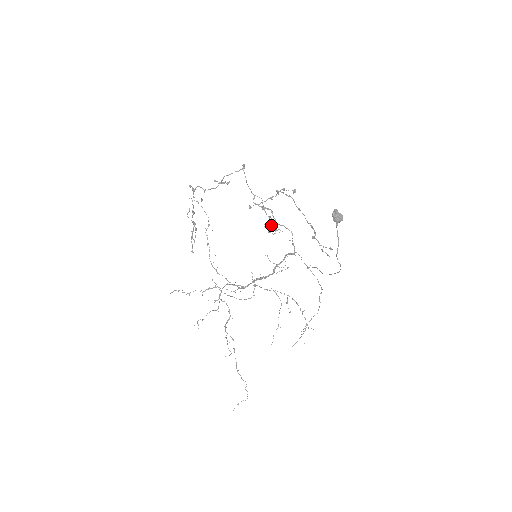
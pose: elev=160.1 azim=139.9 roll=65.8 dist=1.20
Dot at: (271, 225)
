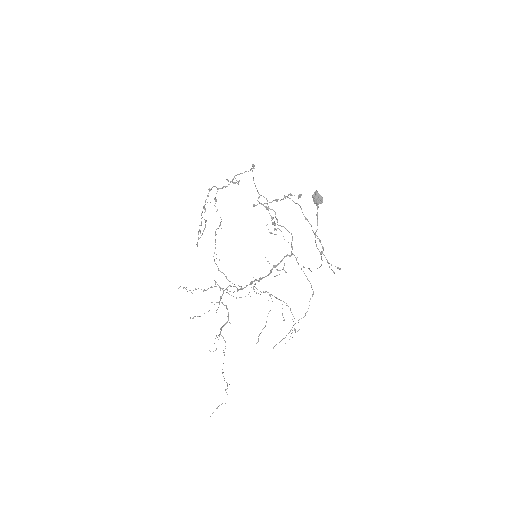
Dot at: (272, 224)
